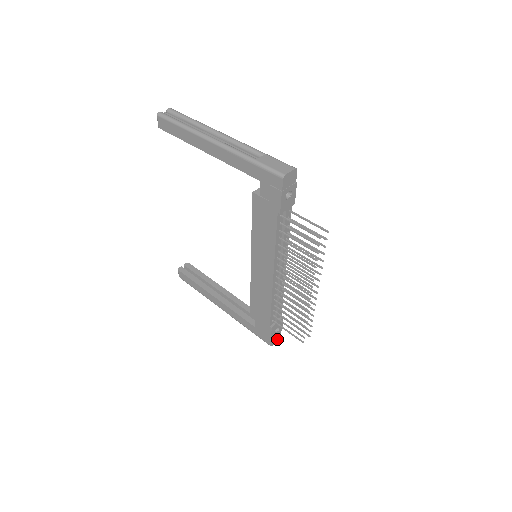
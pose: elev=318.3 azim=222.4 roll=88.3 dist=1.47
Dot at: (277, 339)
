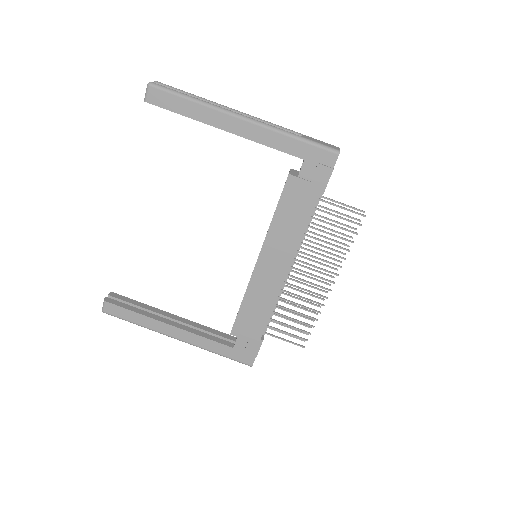
Dot at: occluded
